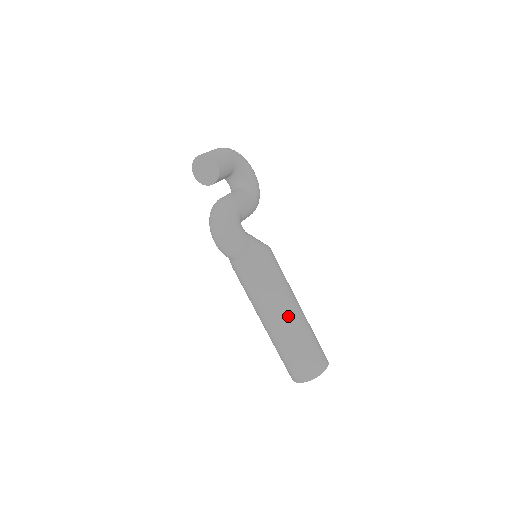
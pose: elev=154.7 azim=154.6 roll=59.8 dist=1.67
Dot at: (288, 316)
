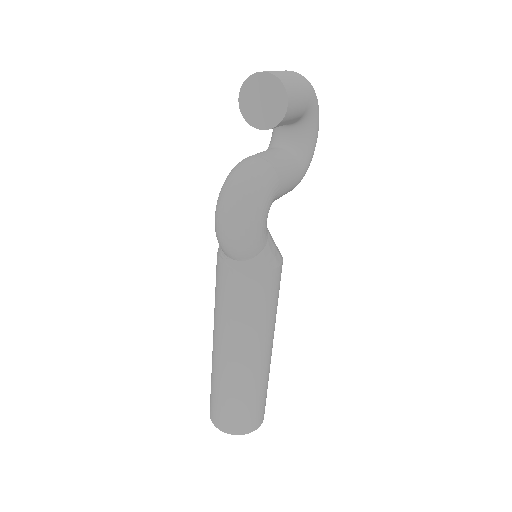
Dot at: (254, 358)
